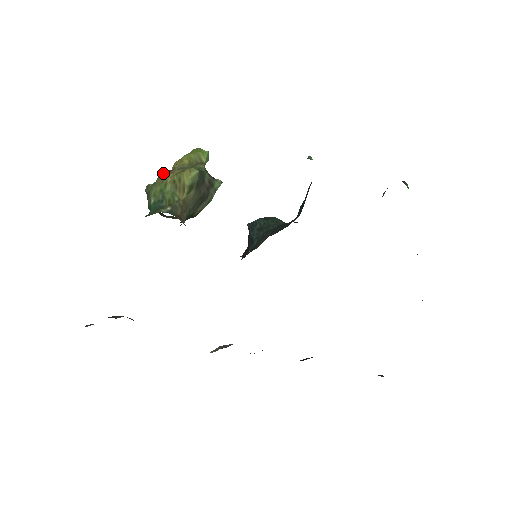
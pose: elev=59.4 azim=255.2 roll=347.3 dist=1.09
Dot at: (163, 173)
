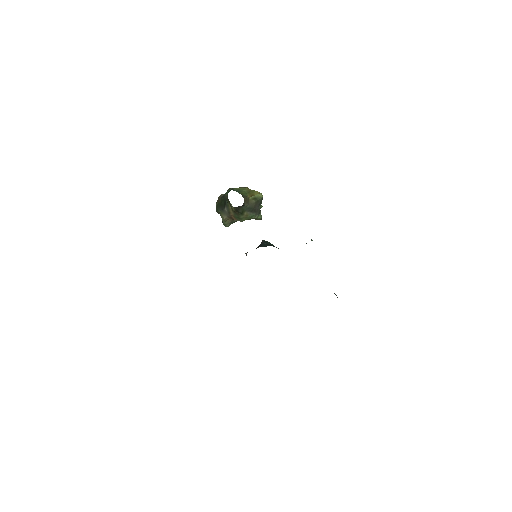
Dot at: (245, 187)
